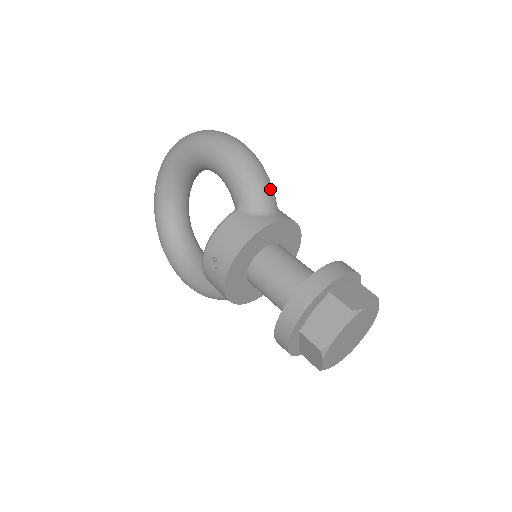
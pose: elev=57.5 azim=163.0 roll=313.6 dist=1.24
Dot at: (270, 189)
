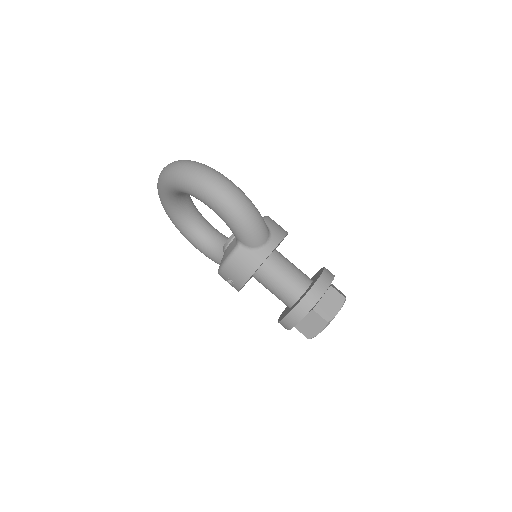
Dot at: (262, 227)
